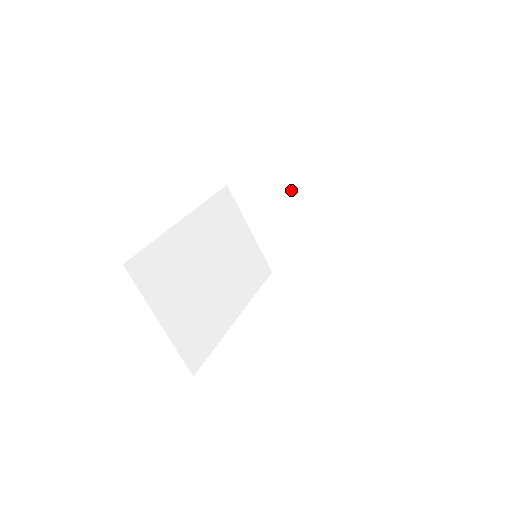
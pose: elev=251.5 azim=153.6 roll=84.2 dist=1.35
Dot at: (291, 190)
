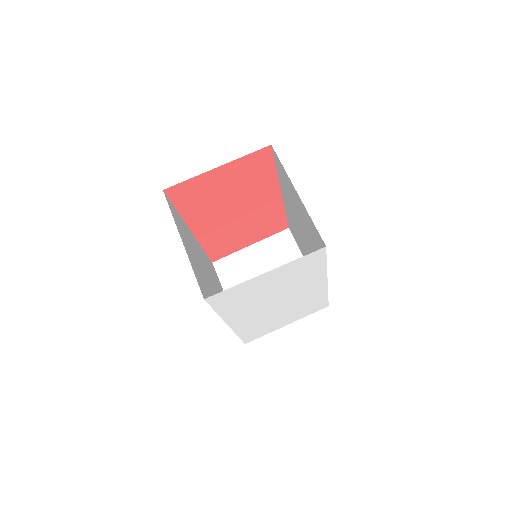
Dot at: (270, 260)
